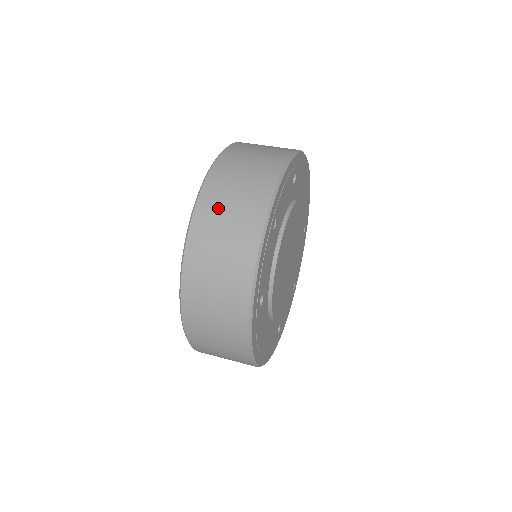
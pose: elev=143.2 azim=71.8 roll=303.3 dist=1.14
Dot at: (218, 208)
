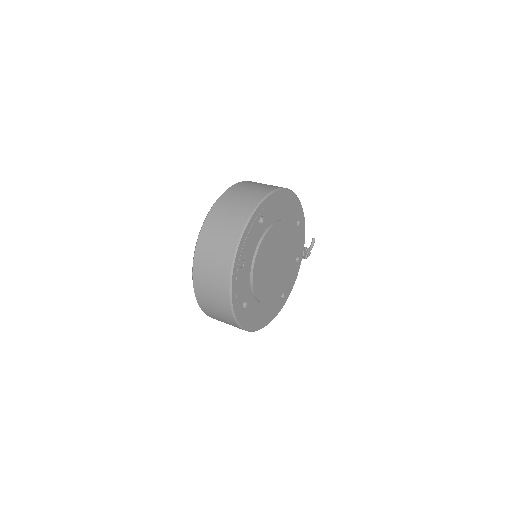
Dot at: (206, 260)
